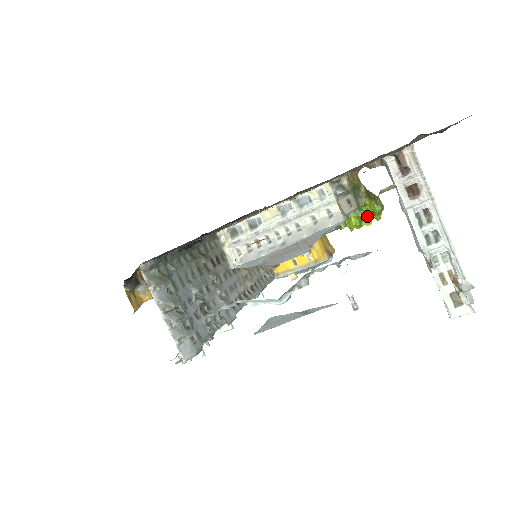
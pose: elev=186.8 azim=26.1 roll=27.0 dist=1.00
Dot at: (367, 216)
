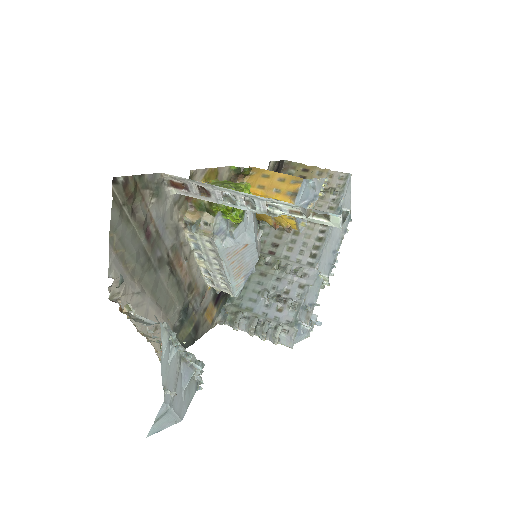
Dot at: (228, 212)
